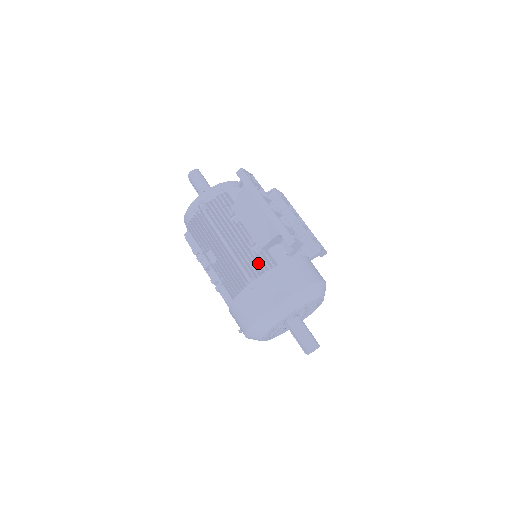
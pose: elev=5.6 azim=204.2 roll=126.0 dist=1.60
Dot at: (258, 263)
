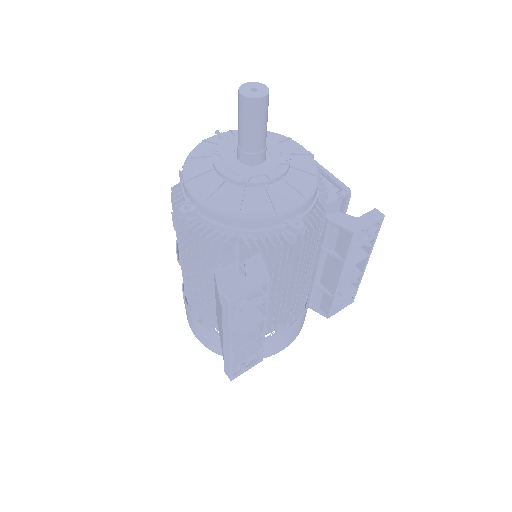
Dot at: occluded
